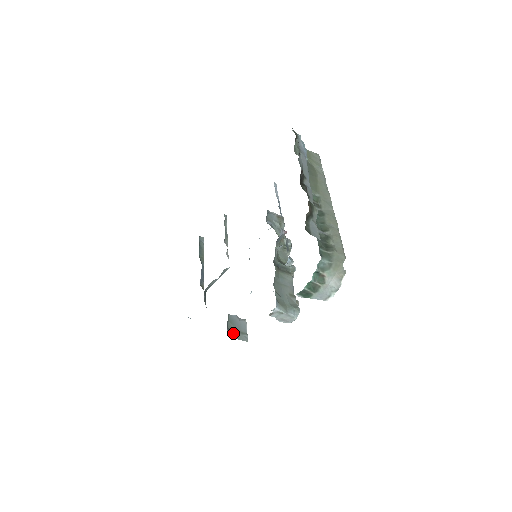
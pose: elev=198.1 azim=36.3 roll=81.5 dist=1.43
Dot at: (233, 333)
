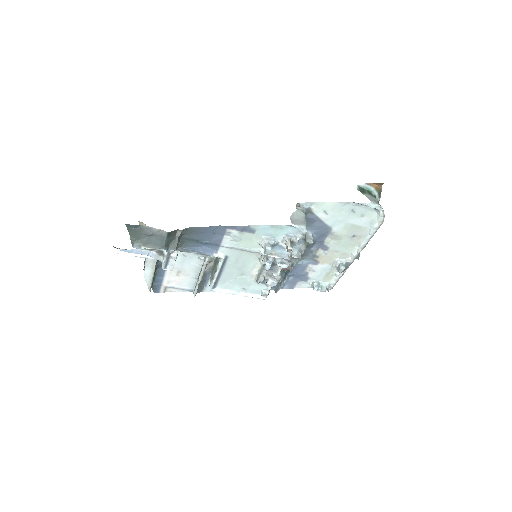
Dot at: occluded
